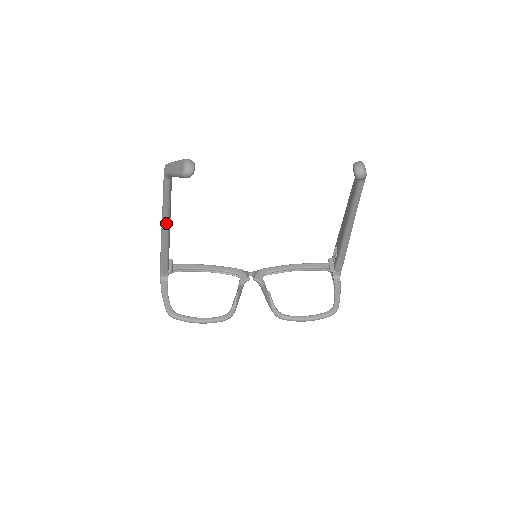
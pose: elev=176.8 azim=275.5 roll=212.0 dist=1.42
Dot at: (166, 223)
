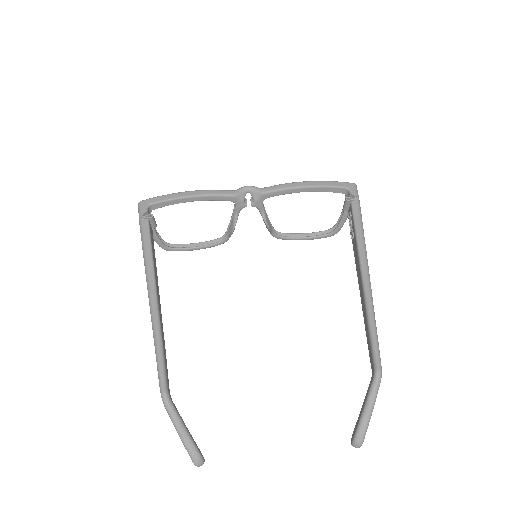
Dot at: occluded
